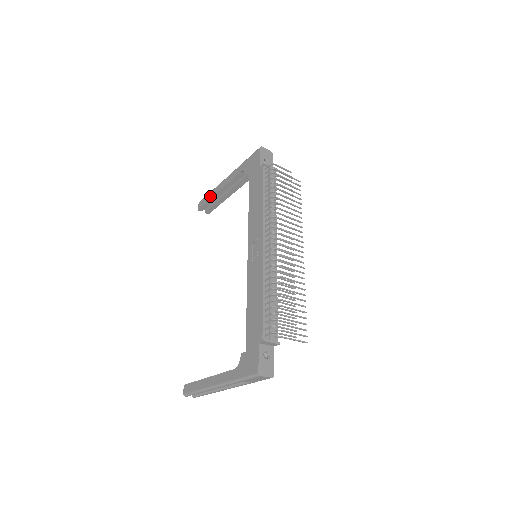
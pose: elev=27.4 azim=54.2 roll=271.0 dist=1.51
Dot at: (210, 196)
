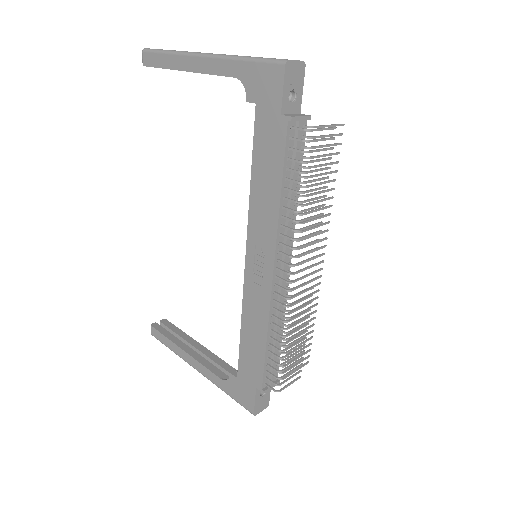
Dot at: (167, 64)
